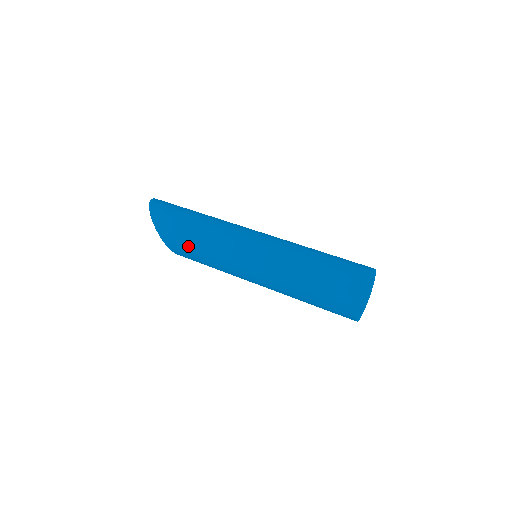
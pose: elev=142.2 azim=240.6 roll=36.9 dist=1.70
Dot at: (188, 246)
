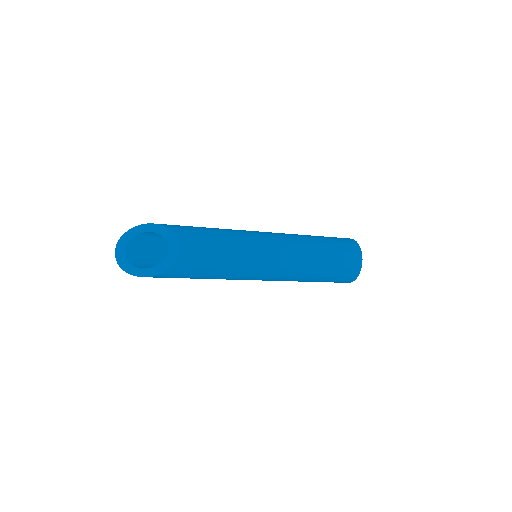
Dot at: (199, 227)
